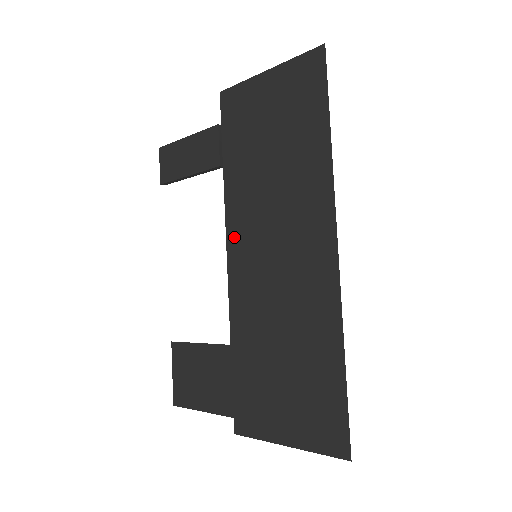
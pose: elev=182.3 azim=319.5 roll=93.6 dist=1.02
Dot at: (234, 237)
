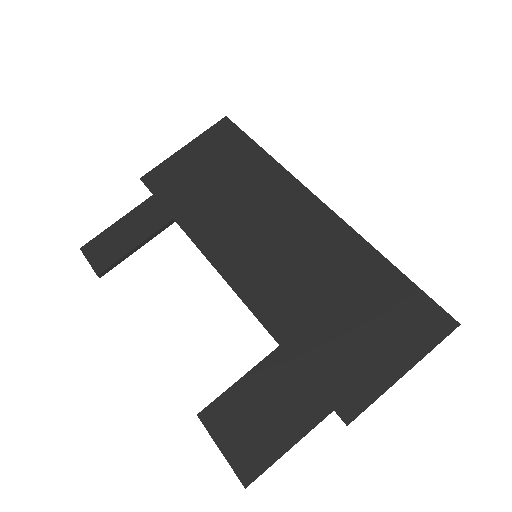
Dot at: (222, 259)
